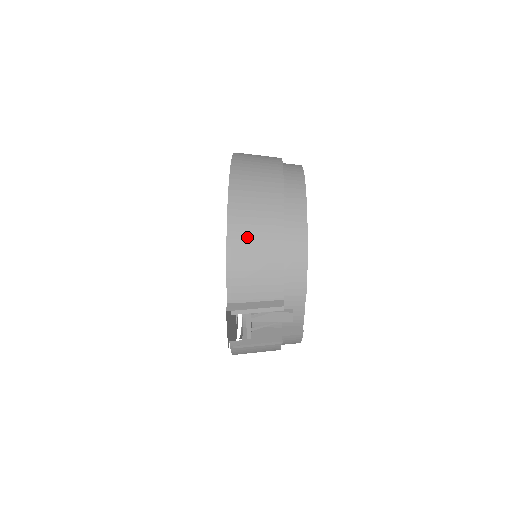
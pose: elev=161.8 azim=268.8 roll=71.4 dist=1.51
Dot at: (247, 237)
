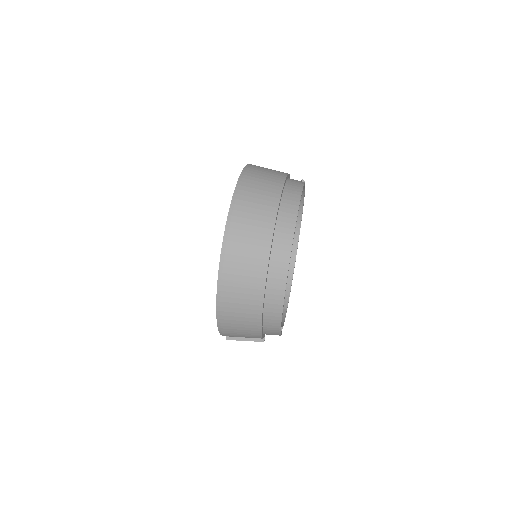
Dot at: (234, 333)
